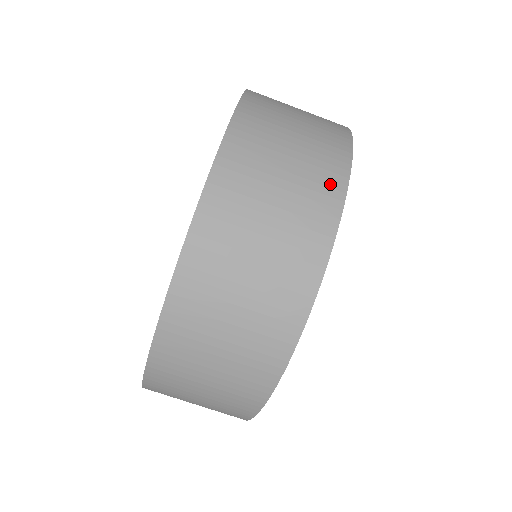
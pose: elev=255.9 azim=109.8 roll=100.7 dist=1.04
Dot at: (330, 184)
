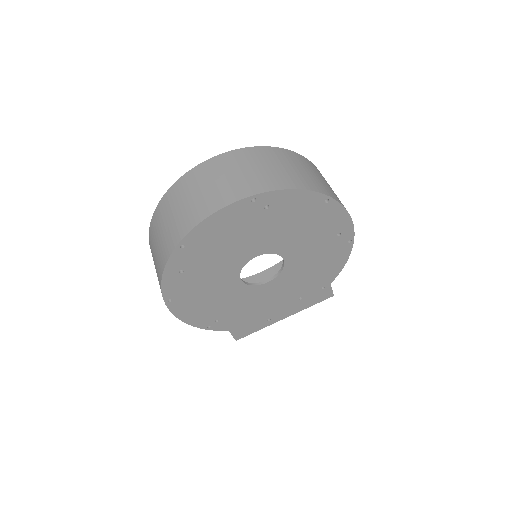
Dot at: (321, 188)
